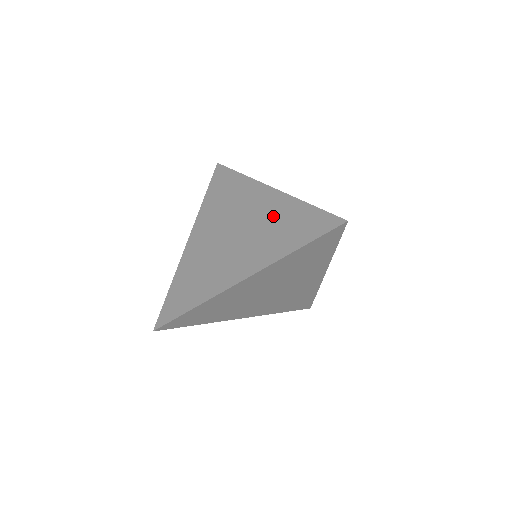
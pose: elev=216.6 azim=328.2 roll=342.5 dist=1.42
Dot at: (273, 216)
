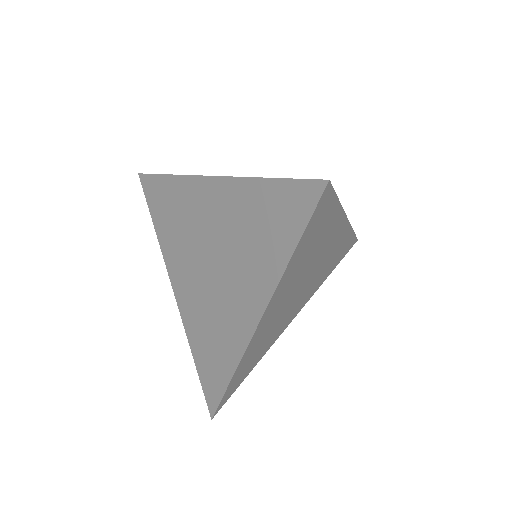
Dot at: (236, 218)
